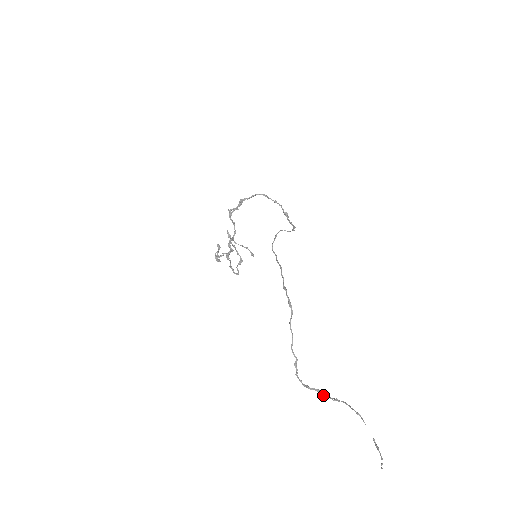
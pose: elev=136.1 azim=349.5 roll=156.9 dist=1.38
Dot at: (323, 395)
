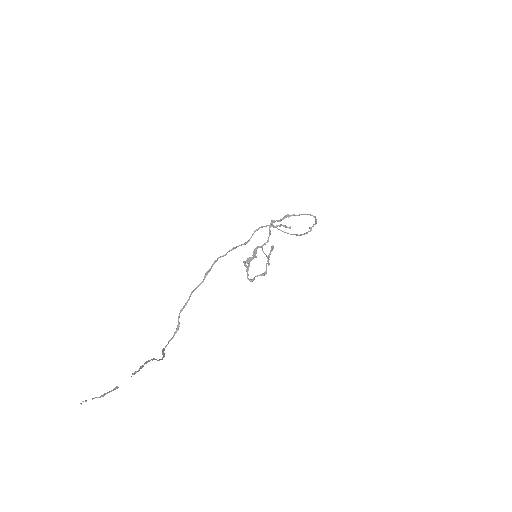
Dot at: (161, 359)
